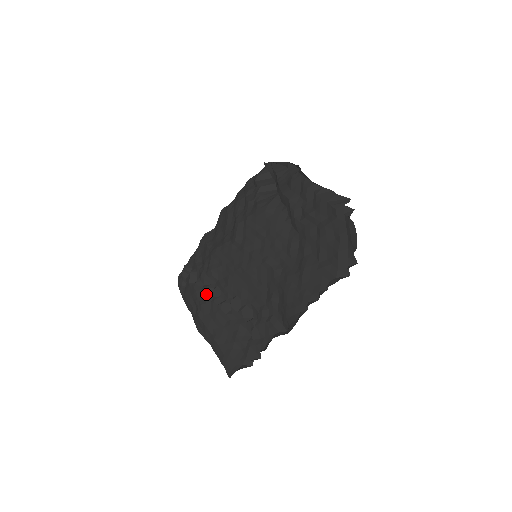
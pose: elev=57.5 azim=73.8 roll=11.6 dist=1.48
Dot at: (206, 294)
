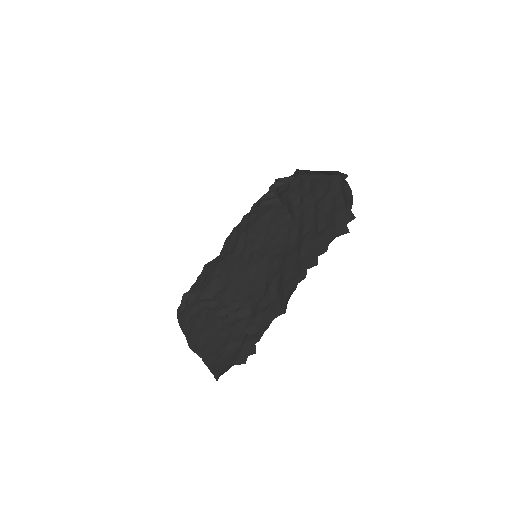
Dot at: (203, 307)
